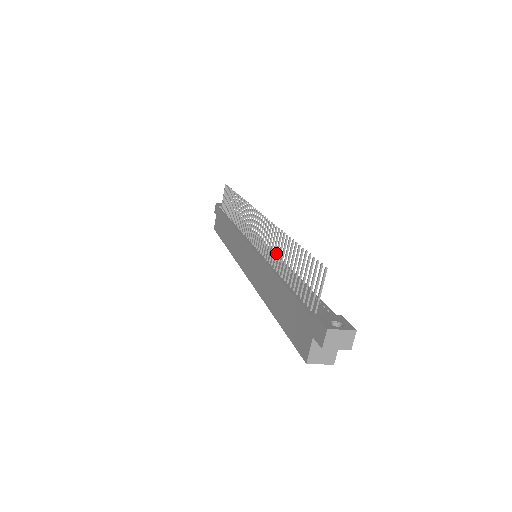
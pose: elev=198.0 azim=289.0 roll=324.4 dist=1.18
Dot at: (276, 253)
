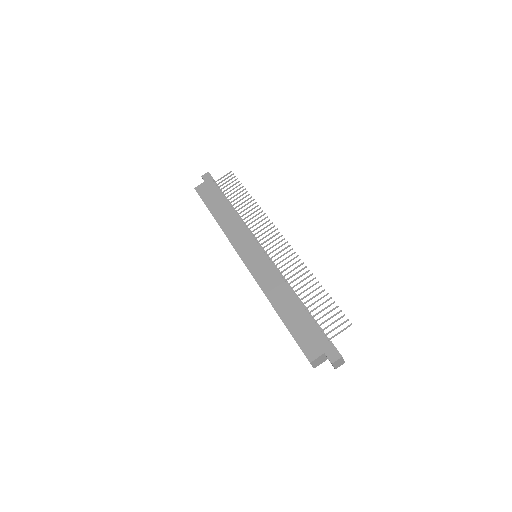
Dot at: occluded
